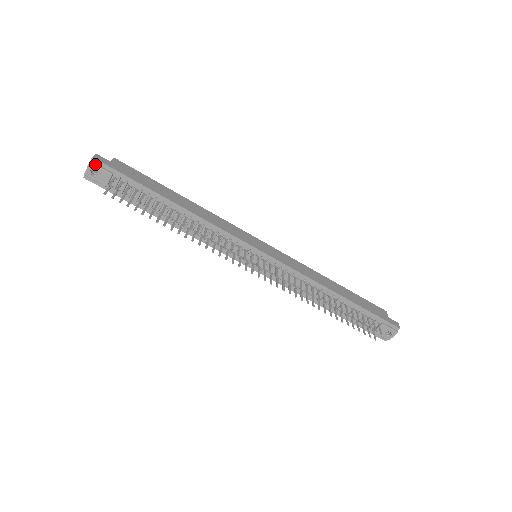
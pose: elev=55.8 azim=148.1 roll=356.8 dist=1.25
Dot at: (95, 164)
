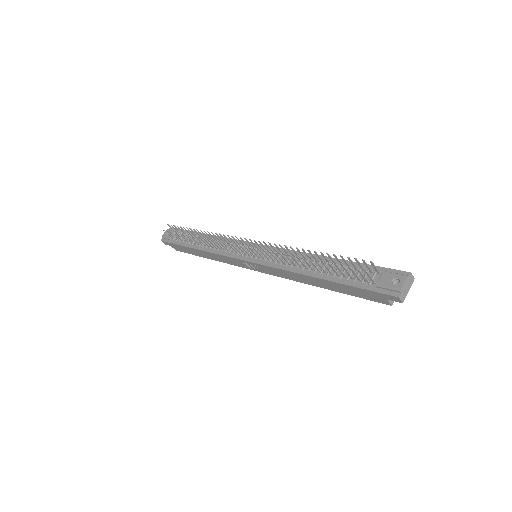
Dot at: (170, 229)
